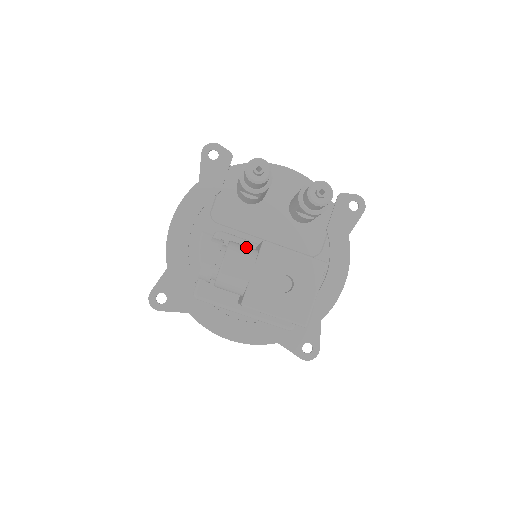
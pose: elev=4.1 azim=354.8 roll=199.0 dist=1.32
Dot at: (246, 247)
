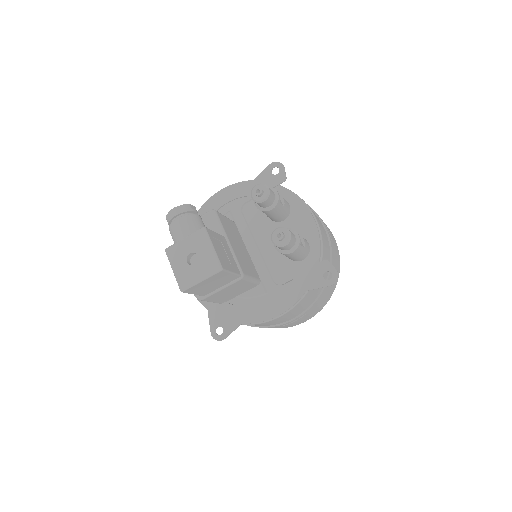
Dot at: (199, 224)
